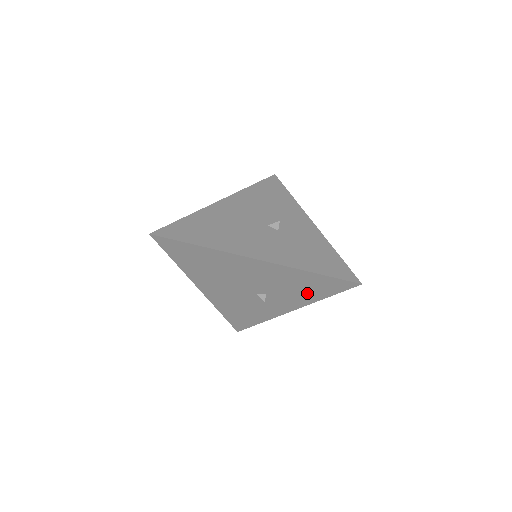
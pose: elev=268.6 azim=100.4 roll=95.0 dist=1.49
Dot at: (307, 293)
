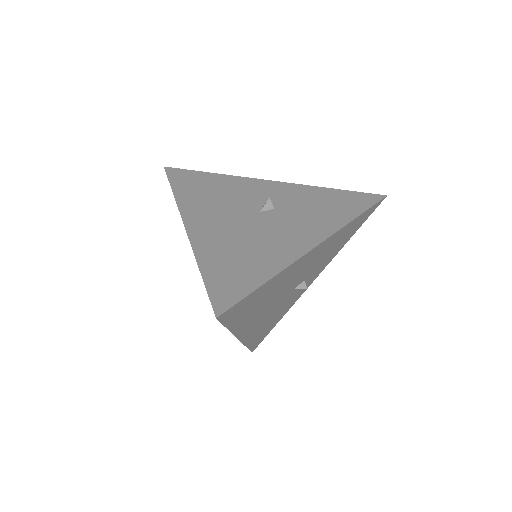
Dot at: (339, 246)
